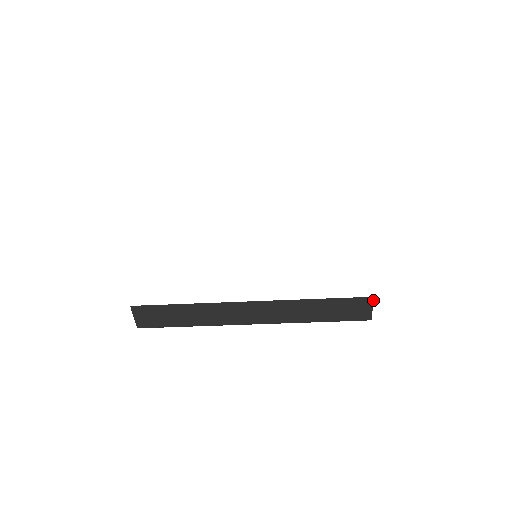
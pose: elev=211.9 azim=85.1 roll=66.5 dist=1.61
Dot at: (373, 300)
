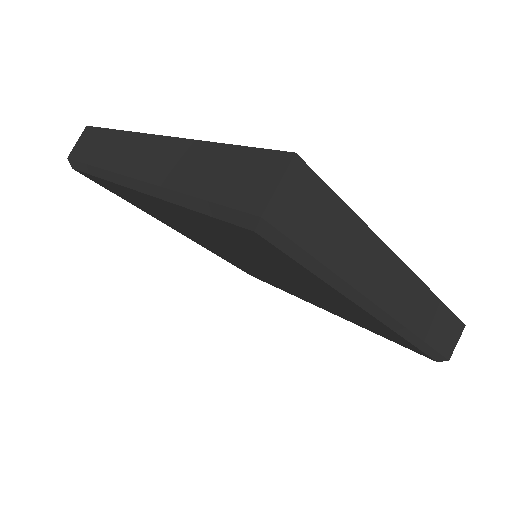
Dot at: occluded
